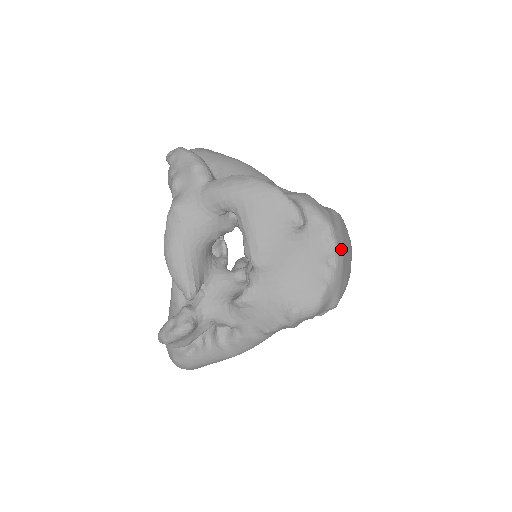
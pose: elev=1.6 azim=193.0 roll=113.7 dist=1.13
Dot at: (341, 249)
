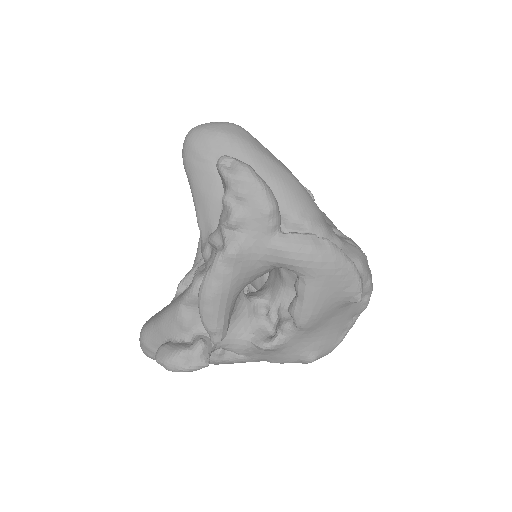
Dot at: occluded
